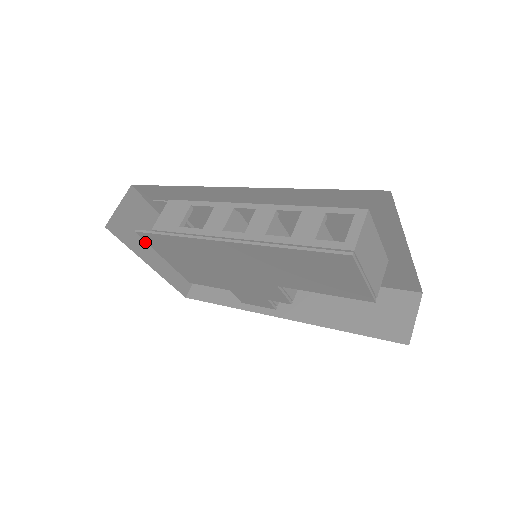
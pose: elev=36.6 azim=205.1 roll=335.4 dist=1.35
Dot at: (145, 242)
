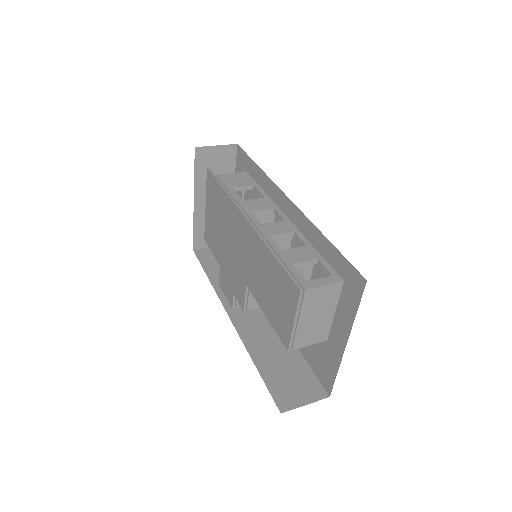
Dot at: occluded
